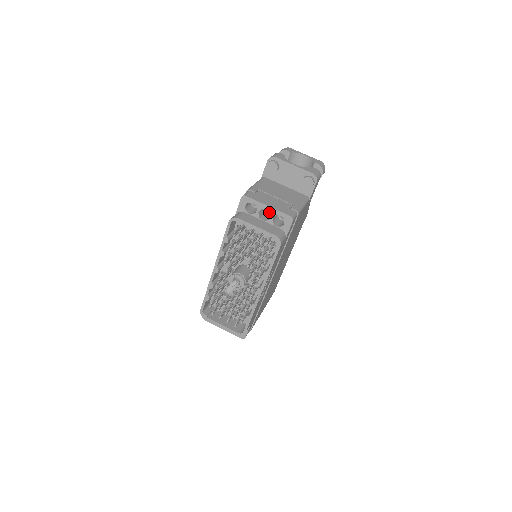
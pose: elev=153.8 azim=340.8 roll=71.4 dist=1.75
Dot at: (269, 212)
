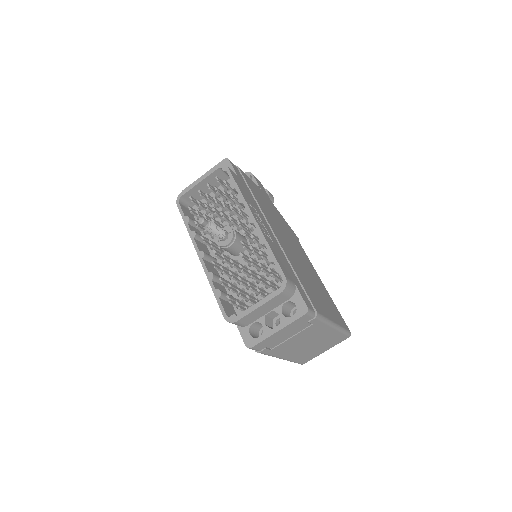
Dot at: occluded
